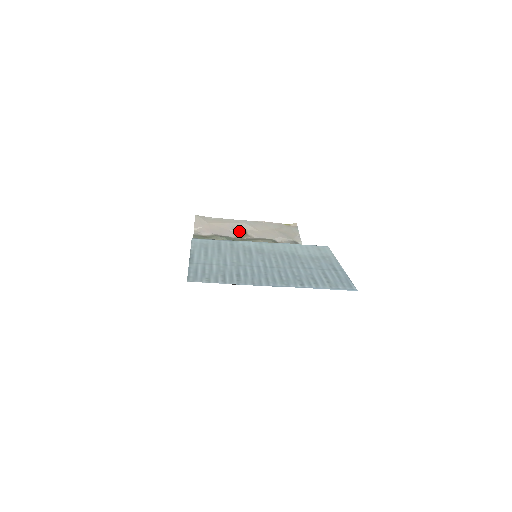
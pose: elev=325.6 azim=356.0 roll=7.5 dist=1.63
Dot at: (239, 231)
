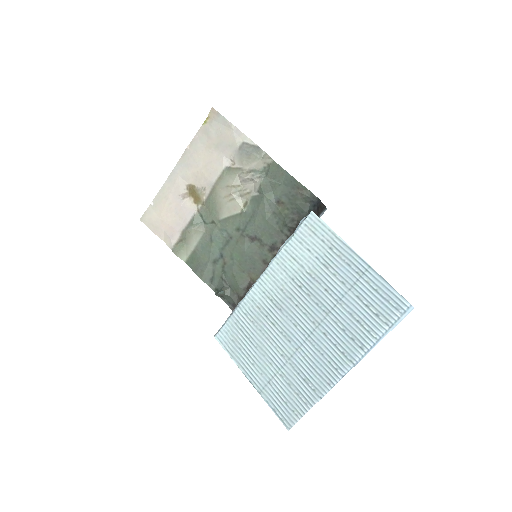
Dot at: (188, 193)
